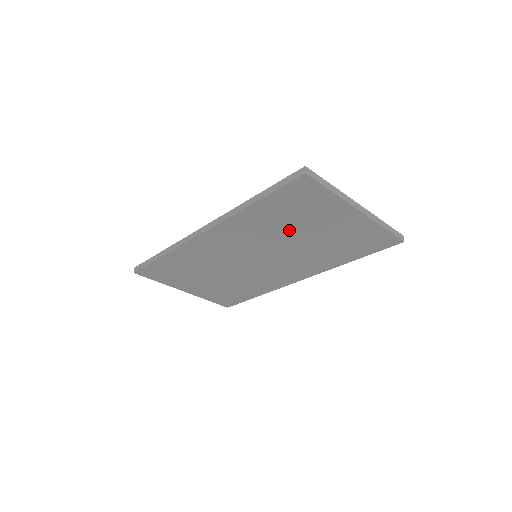
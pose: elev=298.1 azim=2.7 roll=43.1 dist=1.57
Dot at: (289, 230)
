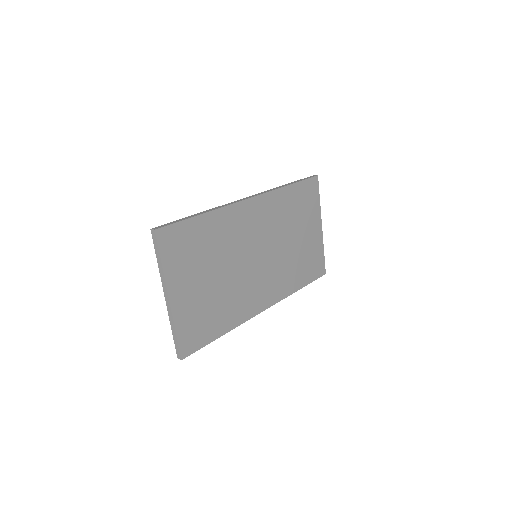
Dot at: (291, 227)
